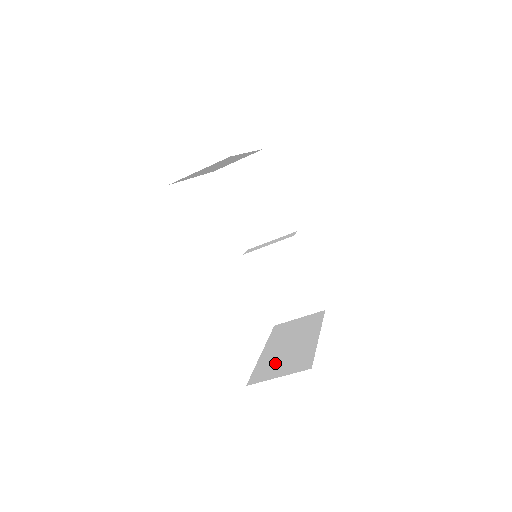
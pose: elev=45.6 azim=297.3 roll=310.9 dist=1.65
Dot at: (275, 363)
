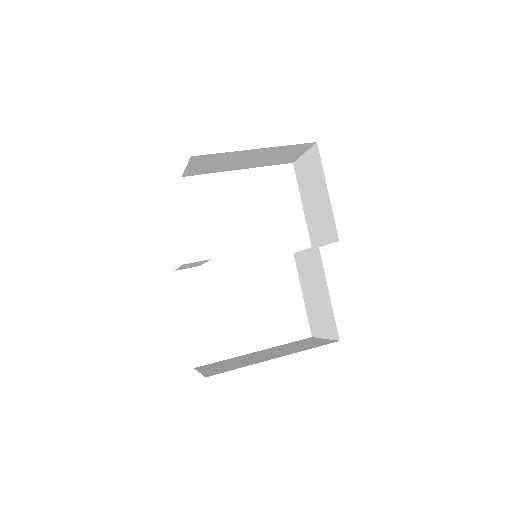
Dot at: (227, 363)
